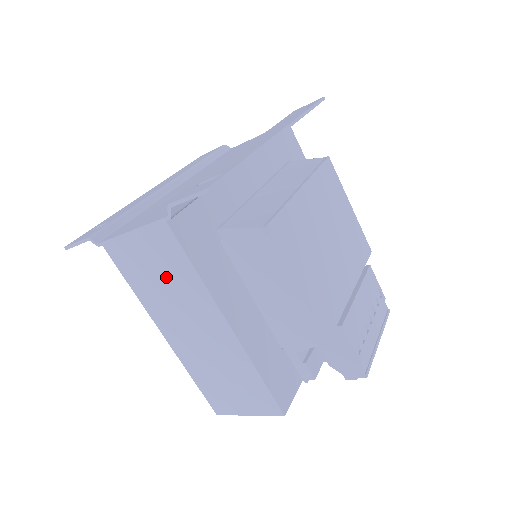
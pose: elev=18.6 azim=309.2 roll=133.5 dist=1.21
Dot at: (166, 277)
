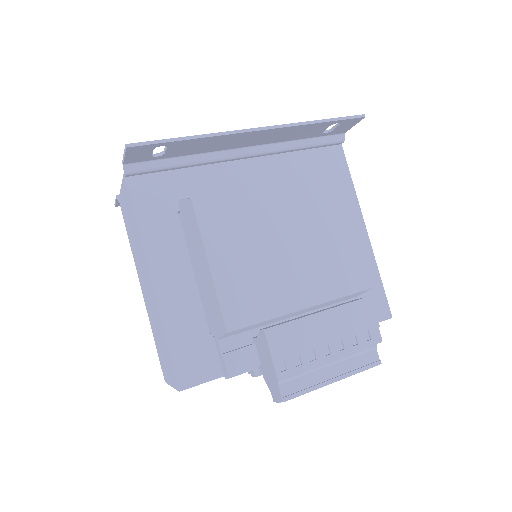
Dot at: (133, 230)
